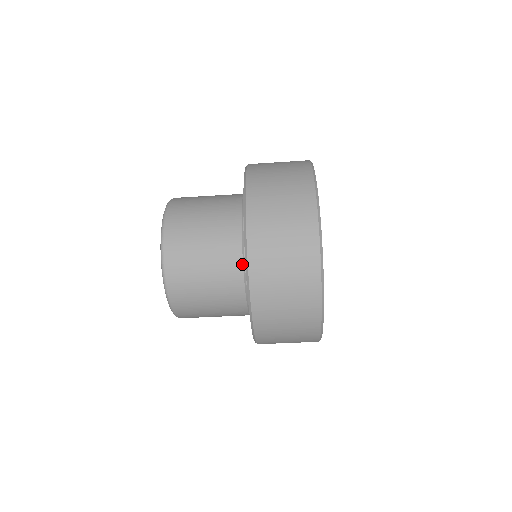
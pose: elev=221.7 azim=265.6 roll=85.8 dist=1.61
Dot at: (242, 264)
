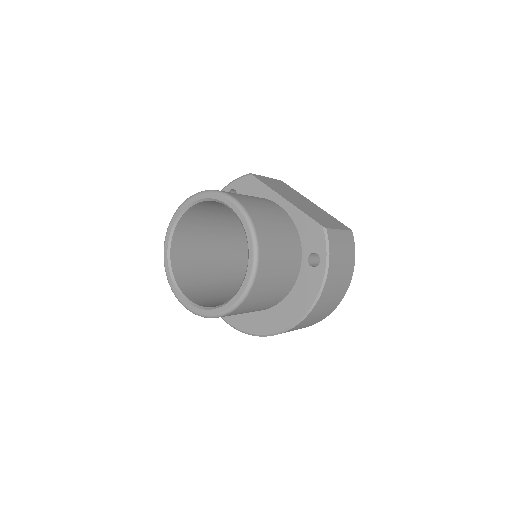
Dot at: occluded
